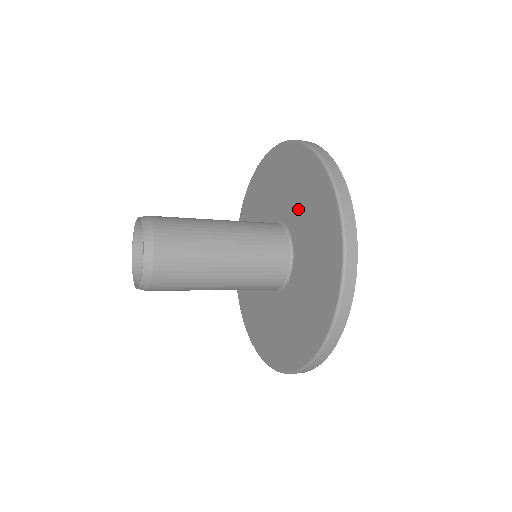
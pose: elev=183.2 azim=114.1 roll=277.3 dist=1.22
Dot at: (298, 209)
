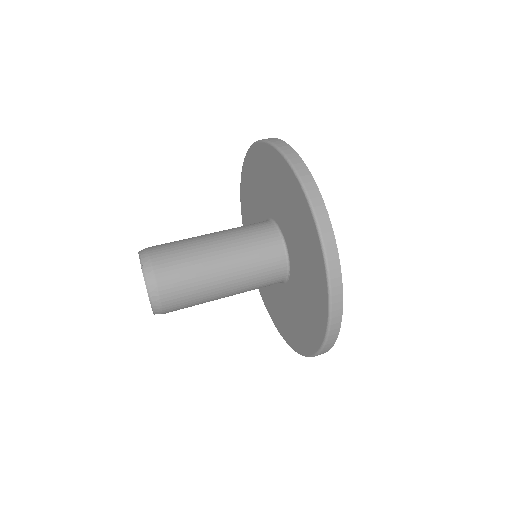
Dot at: (287, 219)
